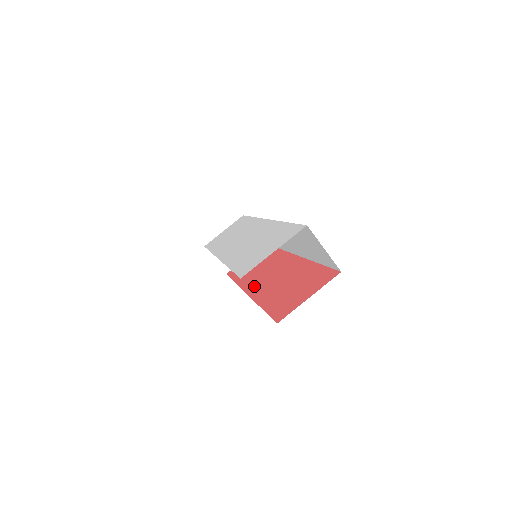
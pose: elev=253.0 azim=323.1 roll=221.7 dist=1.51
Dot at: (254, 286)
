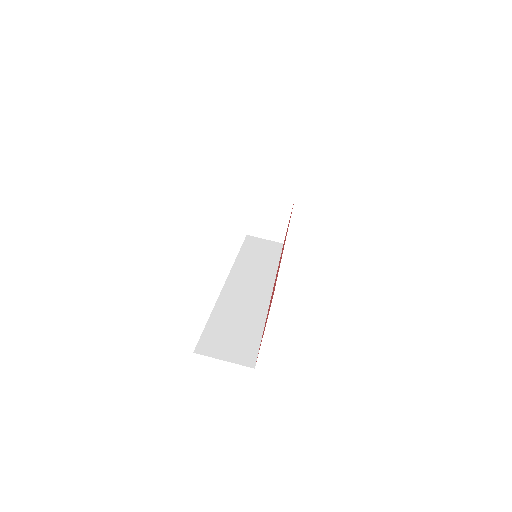
Dot at: occluded
